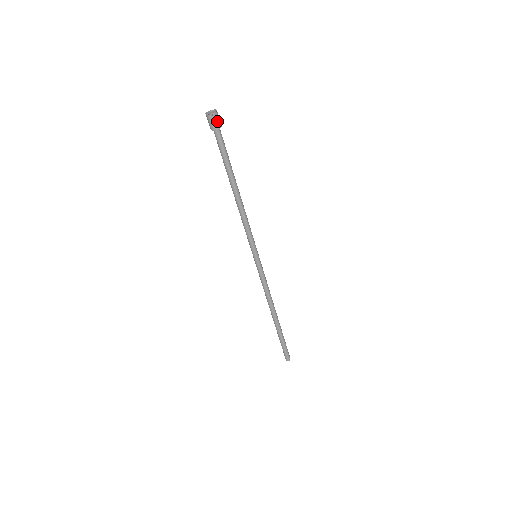
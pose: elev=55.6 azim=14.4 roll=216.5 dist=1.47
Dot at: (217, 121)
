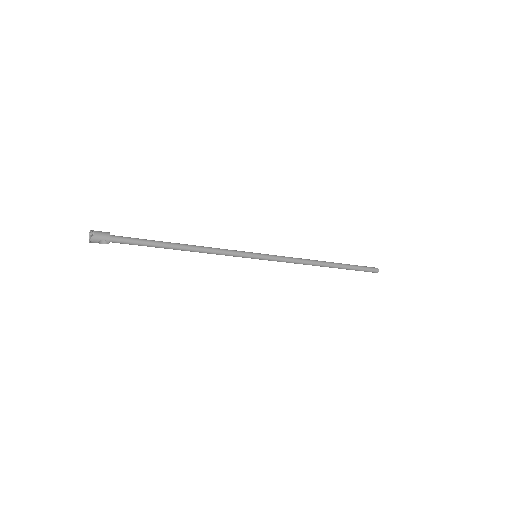
Dot at: (103, 236)
